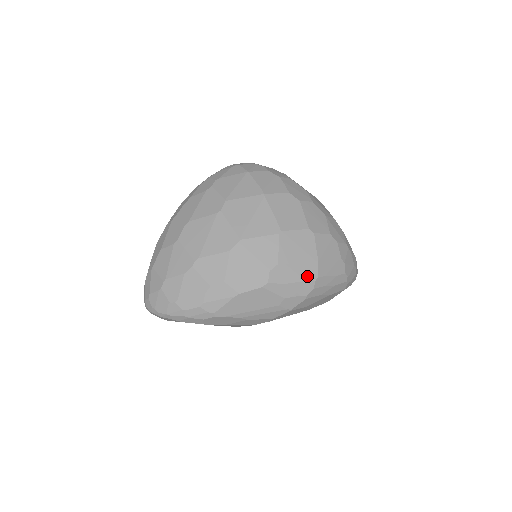
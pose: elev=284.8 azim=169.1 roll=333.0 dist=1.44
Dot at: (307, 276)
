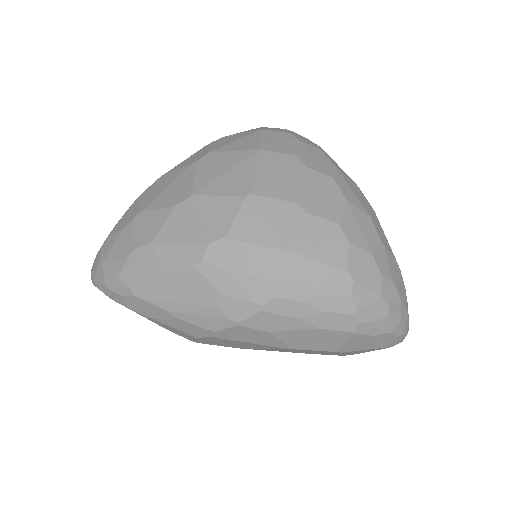
Dot at: (268, 271)
